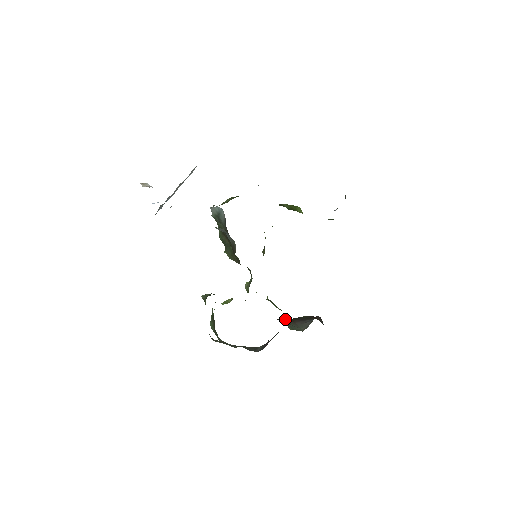
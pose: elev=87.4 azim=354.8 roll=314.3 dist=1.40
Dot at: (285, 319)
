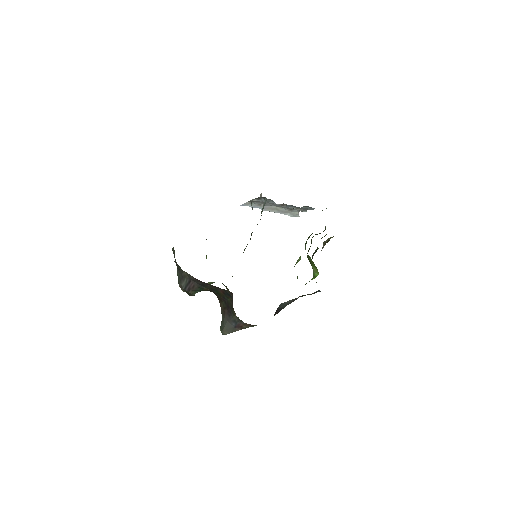
Dot at: (222, 303)
